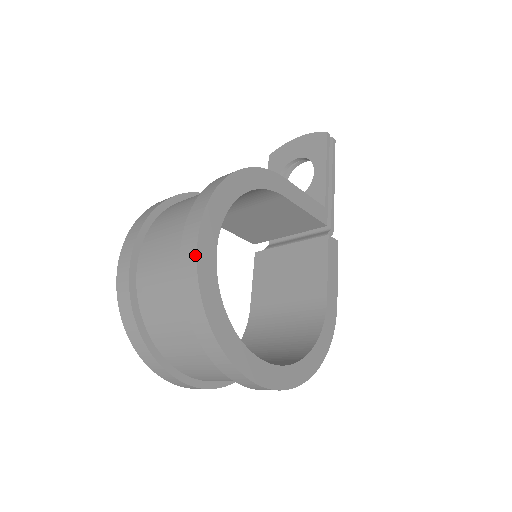
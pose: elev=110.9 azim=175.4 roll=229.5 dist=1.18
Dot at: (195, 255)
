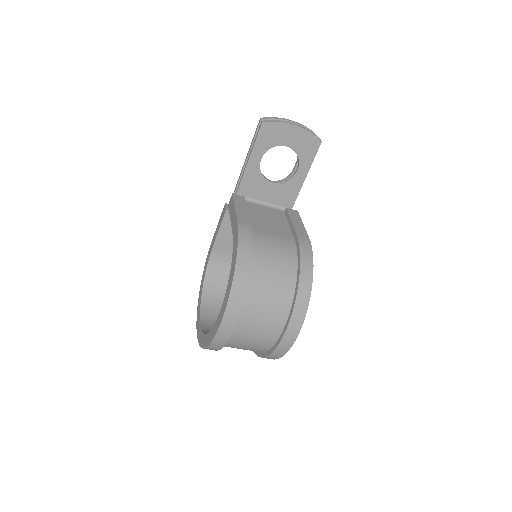
Dot at: occluded
